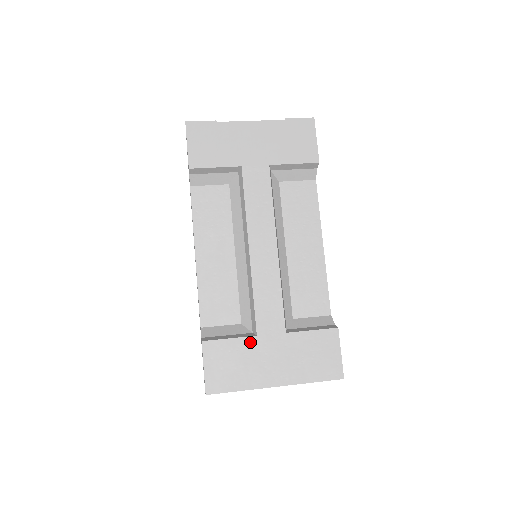
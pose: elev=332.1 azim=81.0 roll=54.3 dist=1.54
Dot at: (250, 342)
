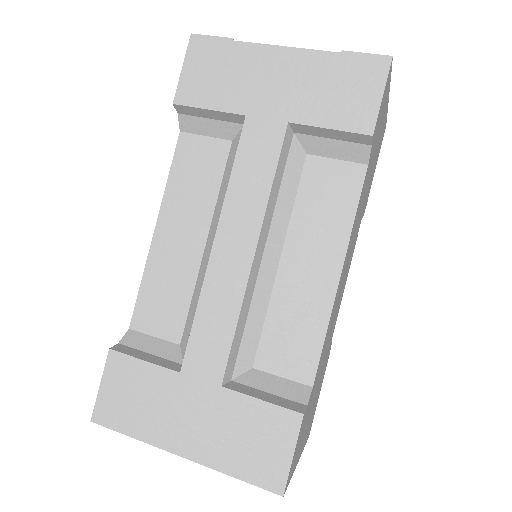
Dot at: (168, 377)
